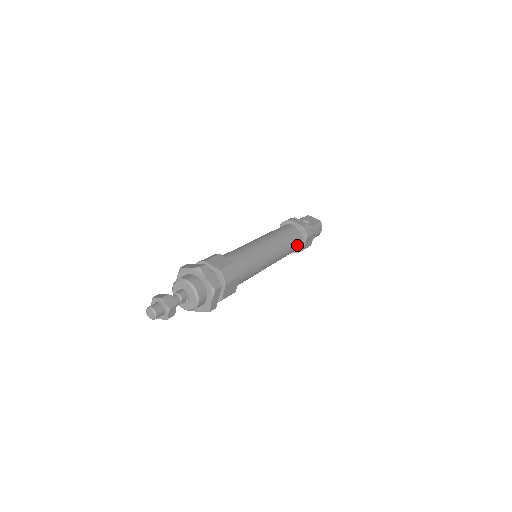
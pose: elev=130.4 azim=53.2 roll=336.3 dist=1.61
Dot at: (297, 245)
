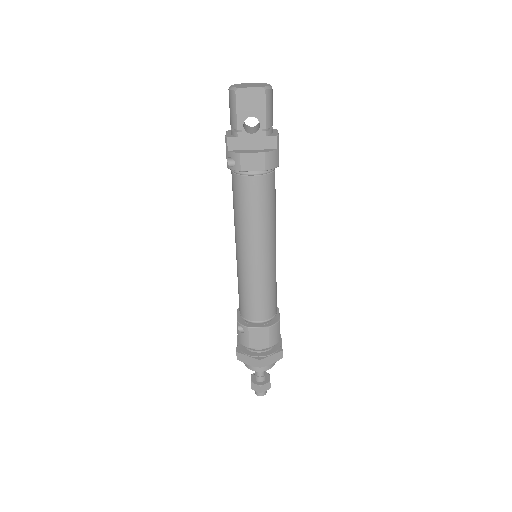
Dot at: (274, 183)
